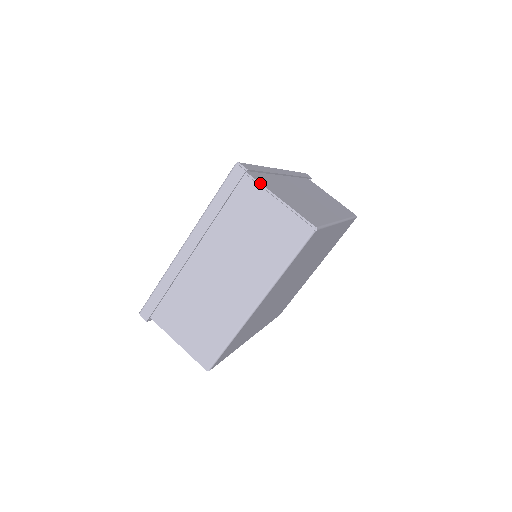
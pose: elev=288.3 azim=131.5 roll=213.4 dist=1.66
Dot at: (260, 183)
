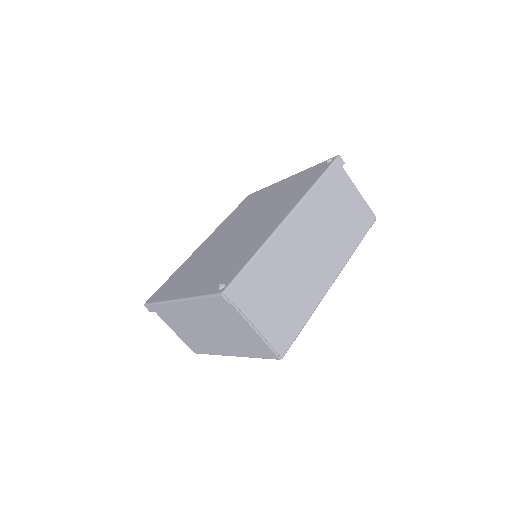
Dot at: (242, 312)
